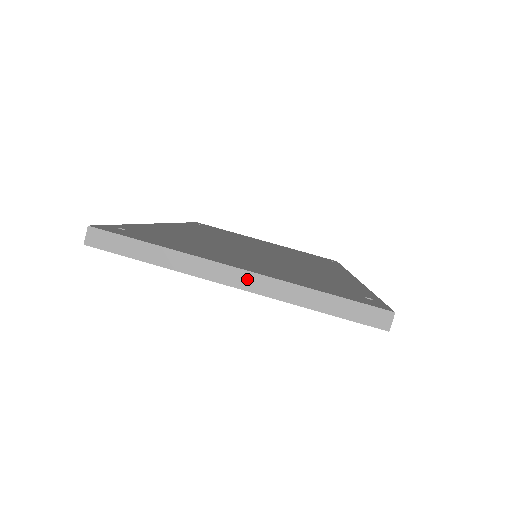
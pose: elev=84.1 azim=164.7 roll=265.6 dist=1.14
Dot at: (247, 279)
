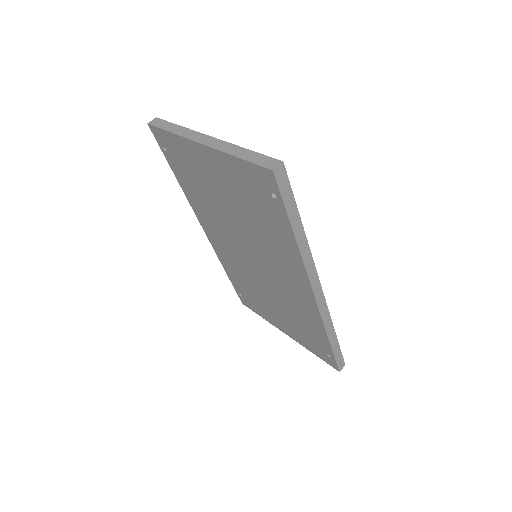
Dot at: (210, 140)
